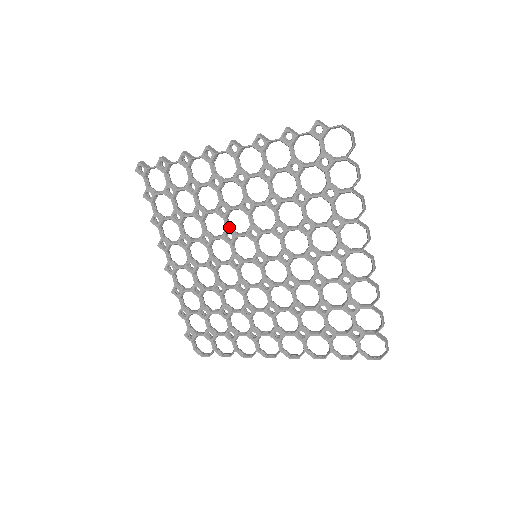
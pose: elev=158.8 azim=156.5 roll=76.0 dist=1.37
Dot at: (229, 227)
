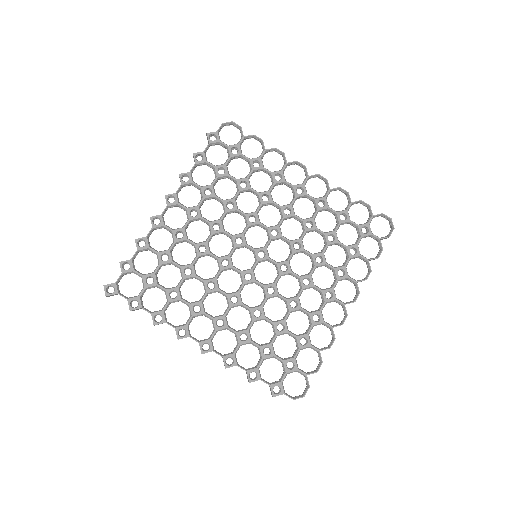
Dot at: (218, 257)
